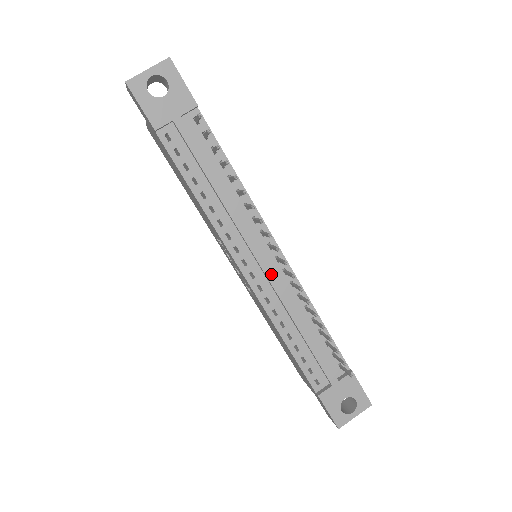
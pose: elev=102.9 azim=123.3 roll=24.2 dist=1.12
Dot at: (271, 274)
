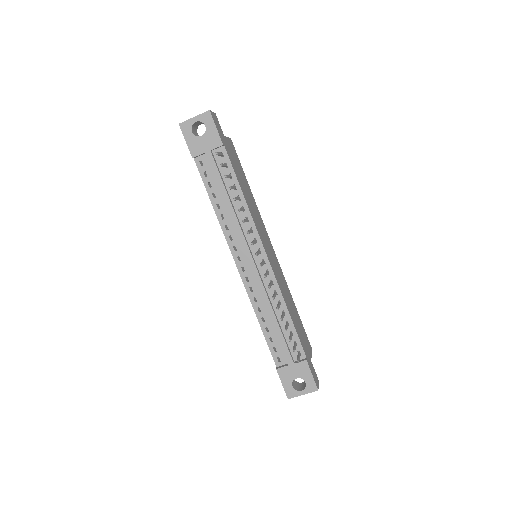
Dot at: (255, 271)
